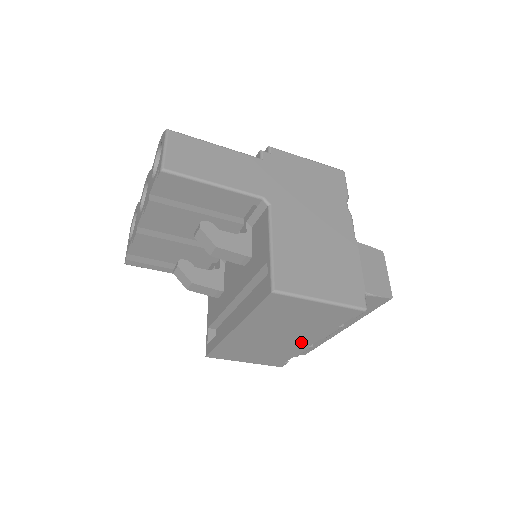
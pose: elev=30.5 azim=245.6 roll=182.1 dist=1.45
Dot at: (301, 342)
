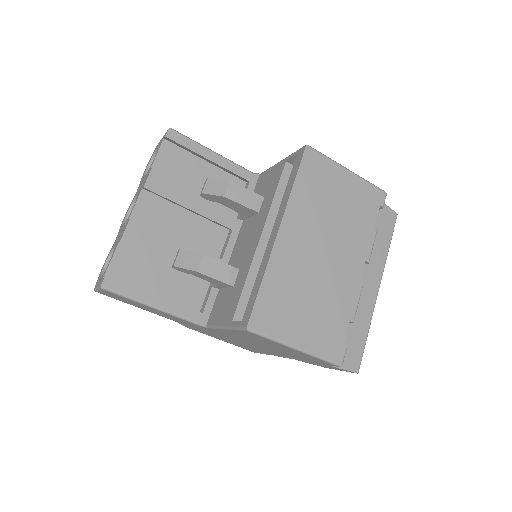
Dot at: (349, 271)
